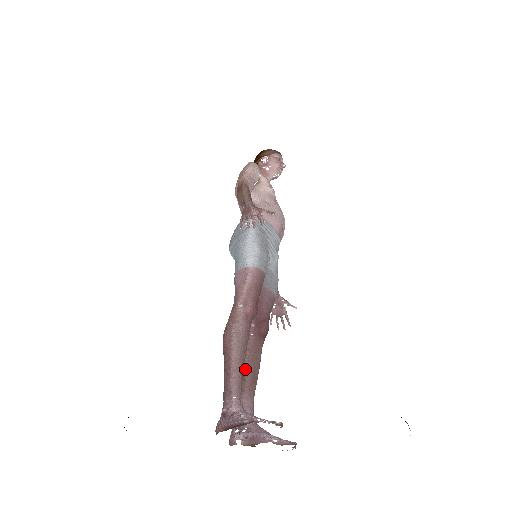
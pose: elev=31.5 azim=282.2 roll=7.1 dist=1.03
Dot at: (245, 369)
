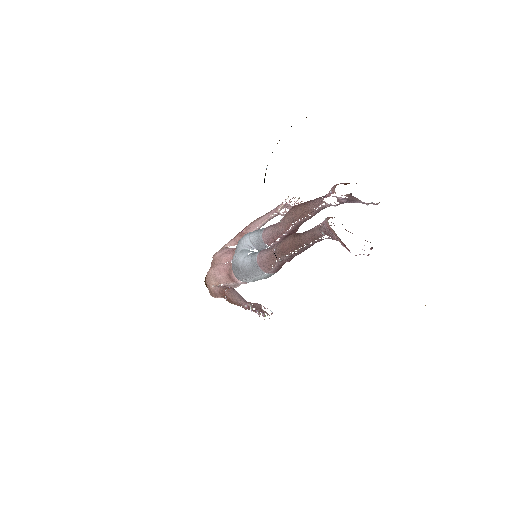
Dot at: occluded
